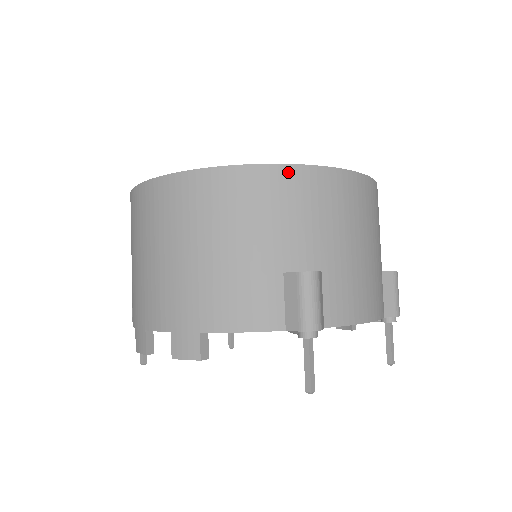
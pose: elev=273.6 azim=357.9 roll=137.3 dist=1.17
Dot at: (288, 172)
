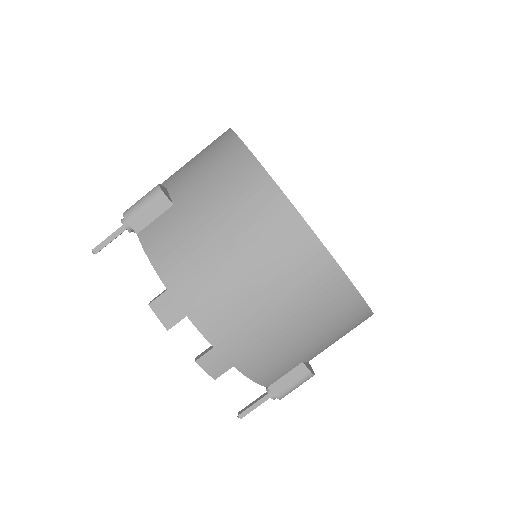
Dot at: (368, 316)
